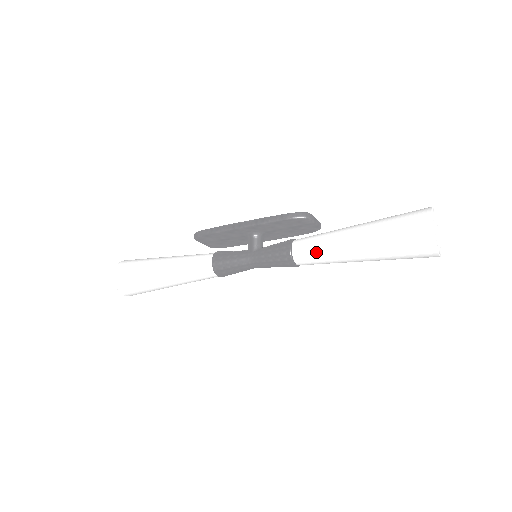
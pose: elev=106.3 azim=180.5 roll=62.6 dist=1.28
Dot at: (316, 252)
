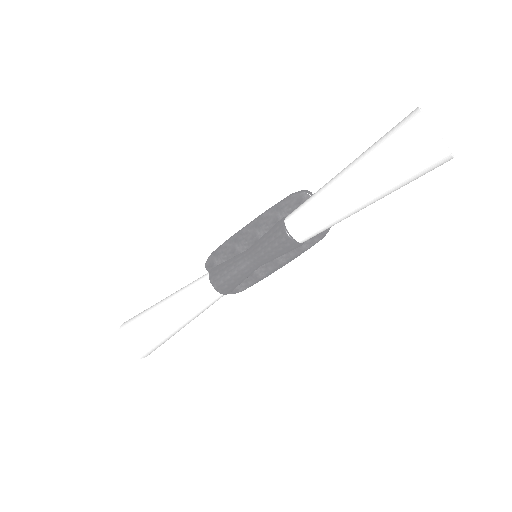
Dot at: (306, 203)
